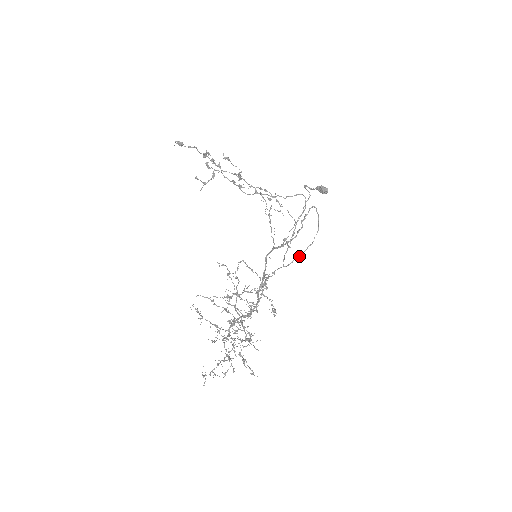
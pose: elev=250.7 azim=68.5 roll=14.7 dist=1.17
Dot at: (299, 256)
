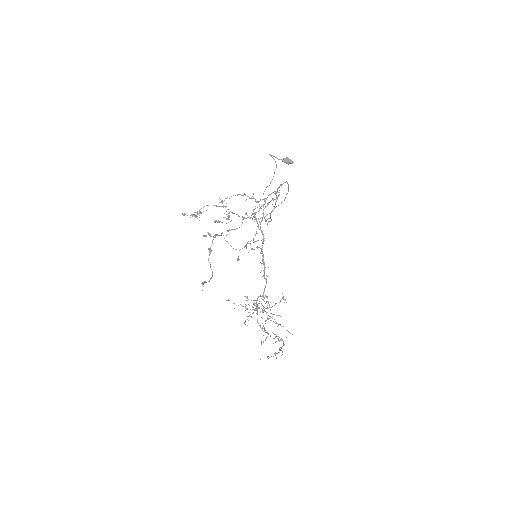
Dot at: occluded
